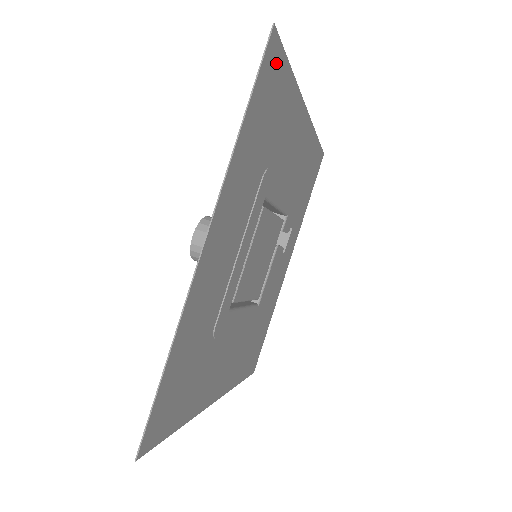
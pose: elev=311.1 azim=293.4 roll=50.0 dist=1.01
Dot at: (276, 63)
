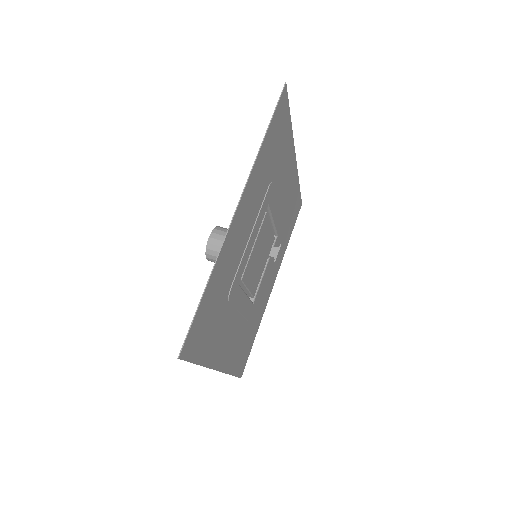
Dot at: (284, 109)
